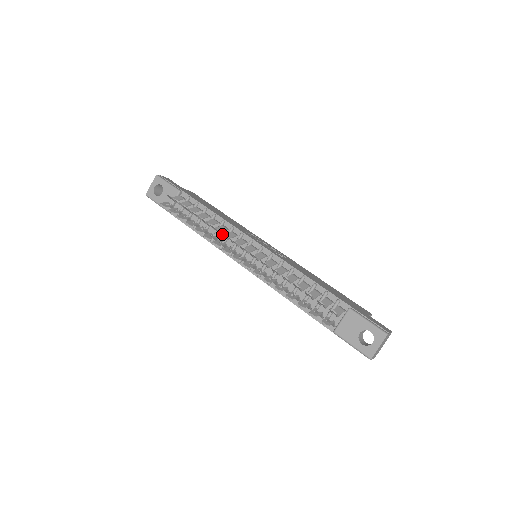
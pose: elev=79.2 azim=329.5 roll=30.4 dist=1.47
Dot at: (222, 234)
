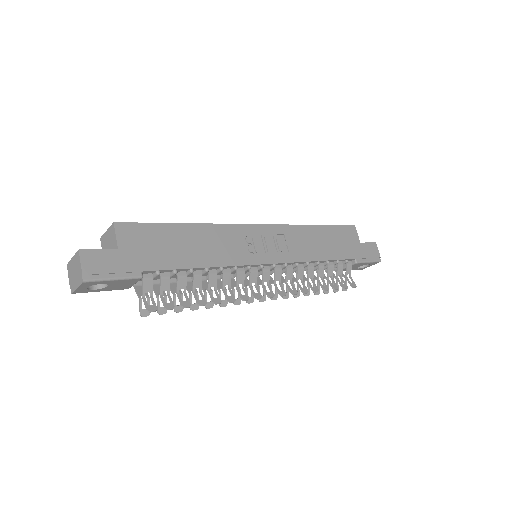
Dot at: (240, 294)
